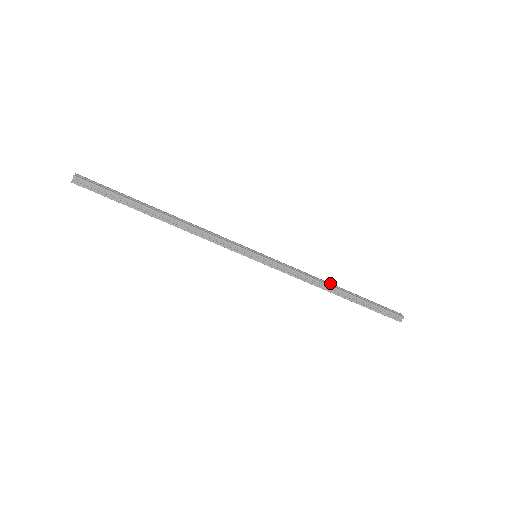
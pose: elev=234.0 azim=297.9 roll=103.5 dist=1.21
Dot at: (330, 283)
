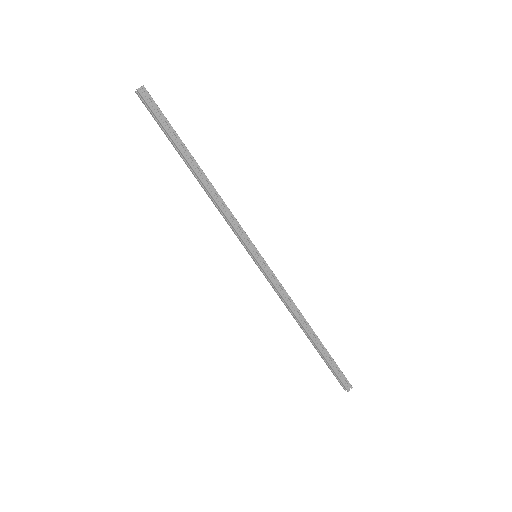
Dot at: (303, 320)
